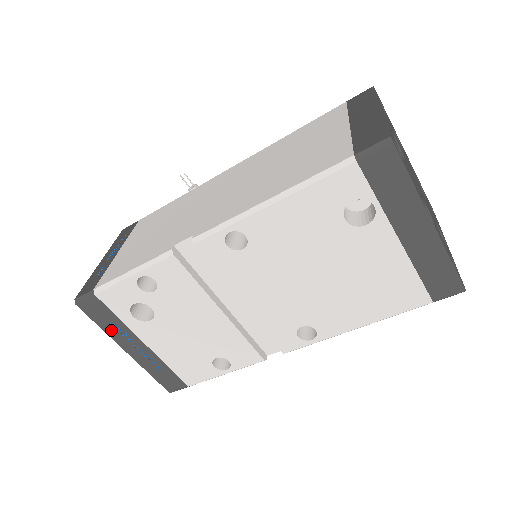
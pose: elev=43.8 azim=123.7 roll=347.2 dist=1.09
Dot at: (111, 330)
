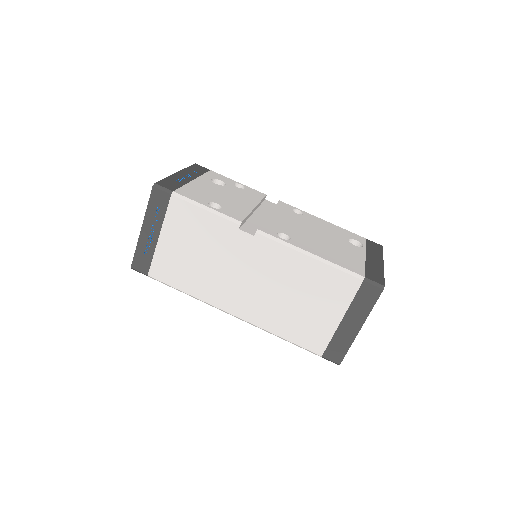
Dot at: (190, 170)
